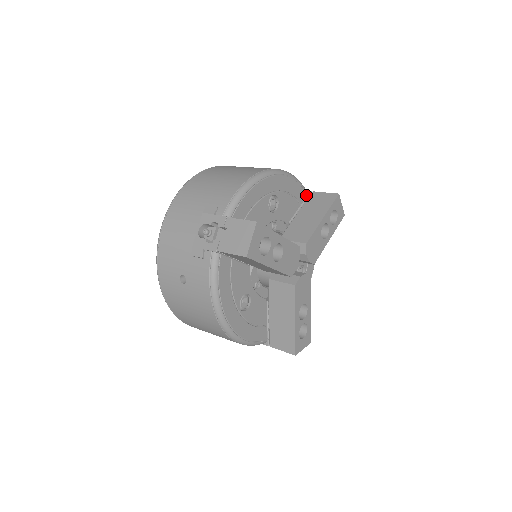
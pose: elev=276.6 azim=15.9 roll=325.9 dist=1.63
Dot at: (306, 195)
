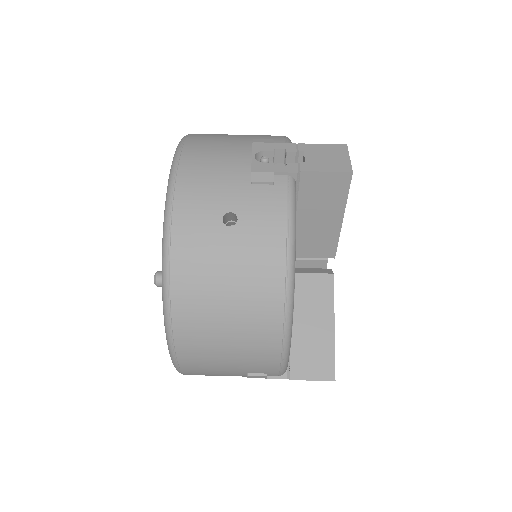
Dot at: occluded
